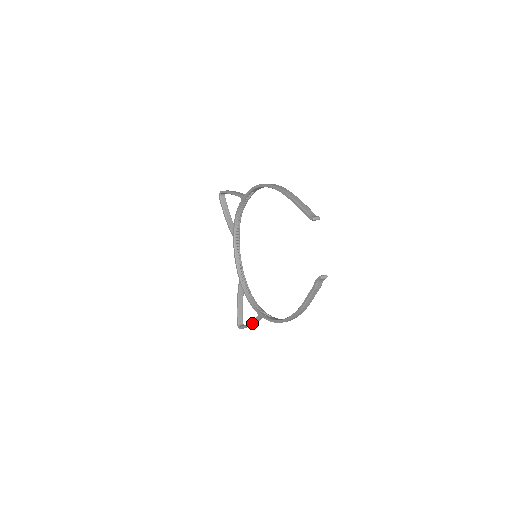
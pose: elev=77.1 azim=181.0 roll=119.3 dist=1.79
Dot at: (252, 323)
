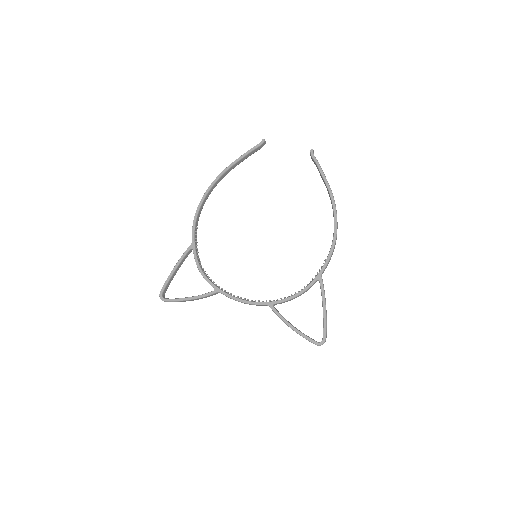
Dot at: (325, 301)
